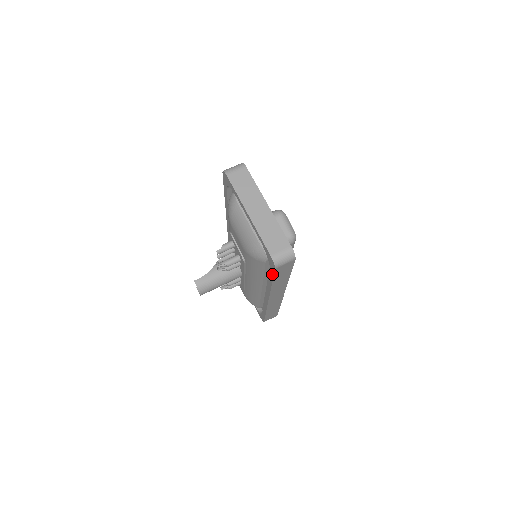
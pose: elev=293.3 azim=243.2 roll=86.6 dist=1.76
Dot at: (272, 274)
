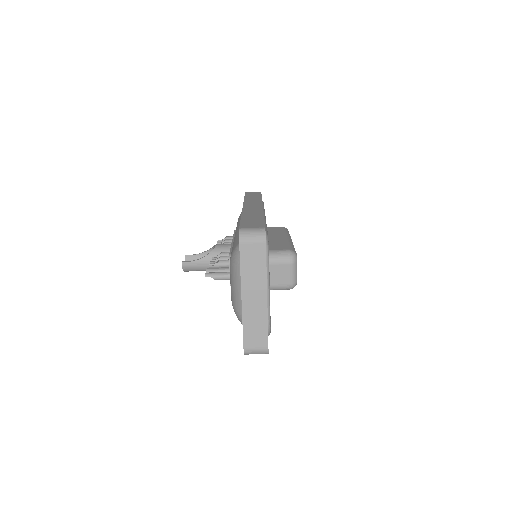
Dot at: occluded
